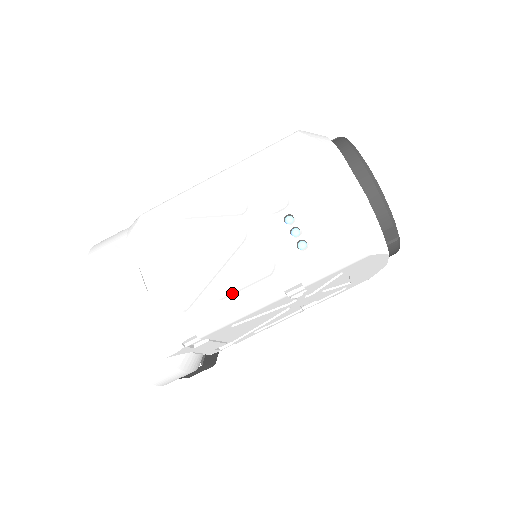
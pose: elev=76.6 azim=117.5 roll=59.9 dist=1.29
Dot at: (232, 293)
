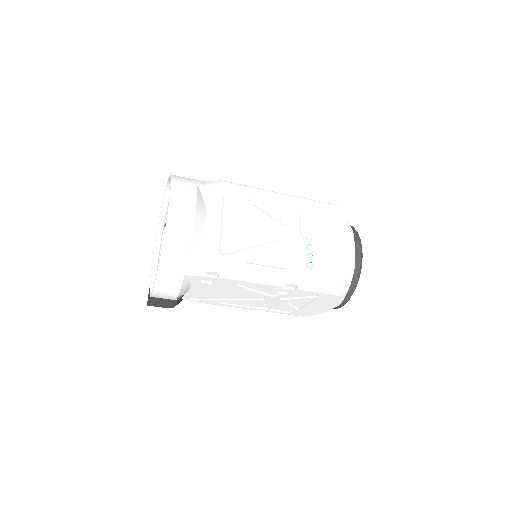
Dot at: (257, 264)
